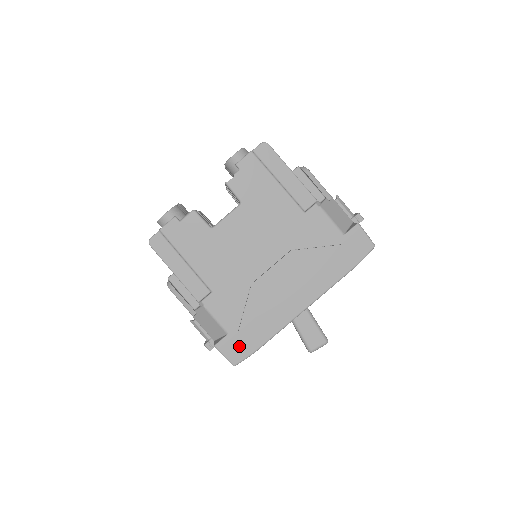
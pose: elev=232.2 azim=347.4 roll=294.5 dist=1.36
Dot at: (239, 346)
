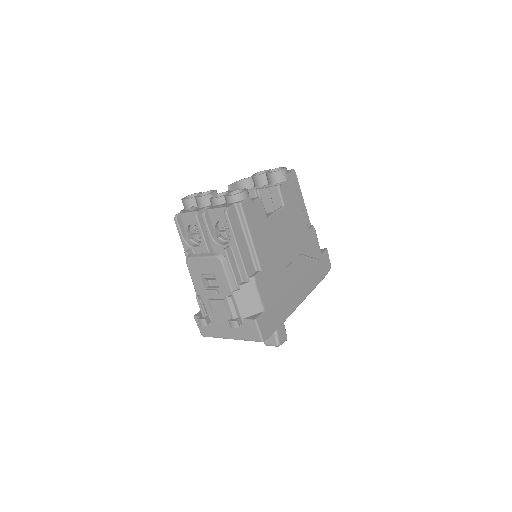
Dot at: (269, 324)
